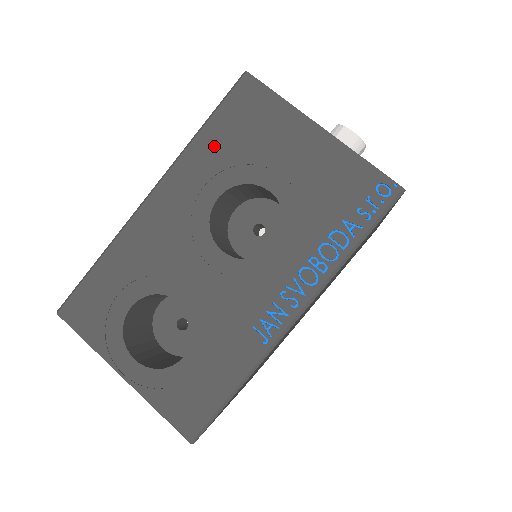
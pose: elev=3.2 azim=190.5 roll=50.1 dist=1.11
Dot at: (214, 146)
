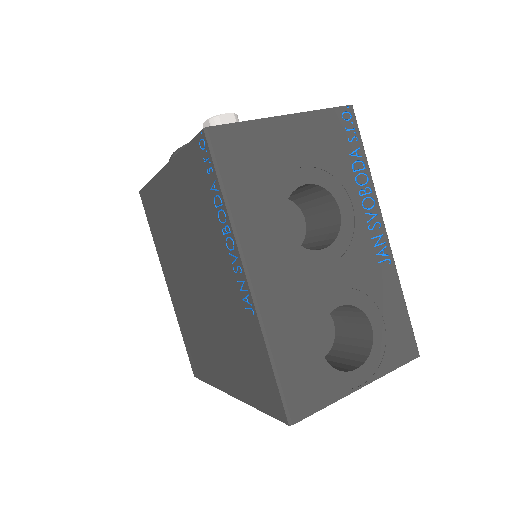
Dot at: (247, 198)
